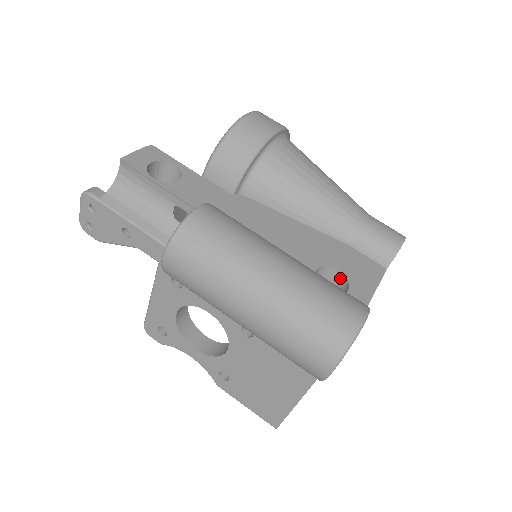
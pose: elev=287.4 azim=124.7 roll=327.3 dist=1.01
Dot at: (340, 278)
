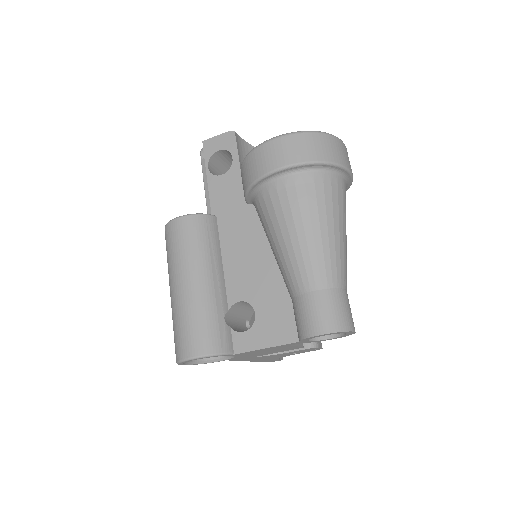
Dot at: (257, 319)
